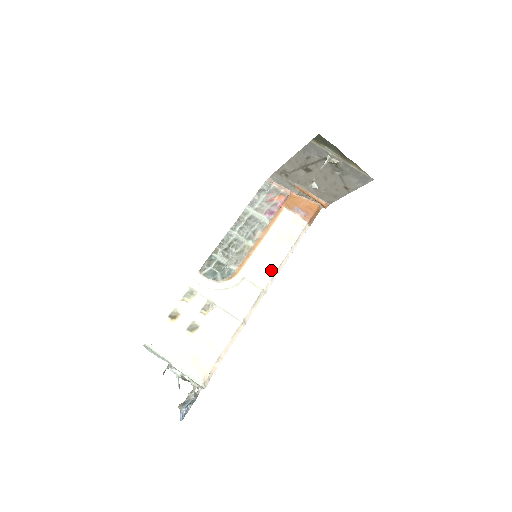
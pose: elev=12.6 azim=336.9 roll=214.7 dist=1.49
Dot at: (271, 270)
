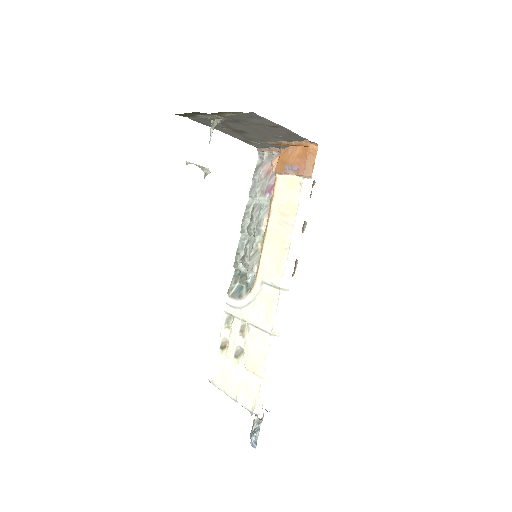
Dot at: (282, 261)
